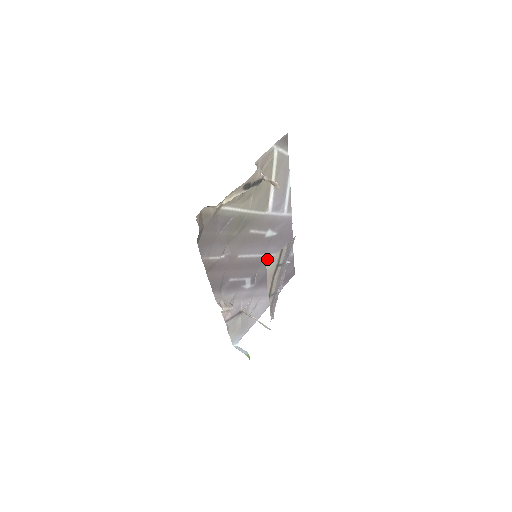
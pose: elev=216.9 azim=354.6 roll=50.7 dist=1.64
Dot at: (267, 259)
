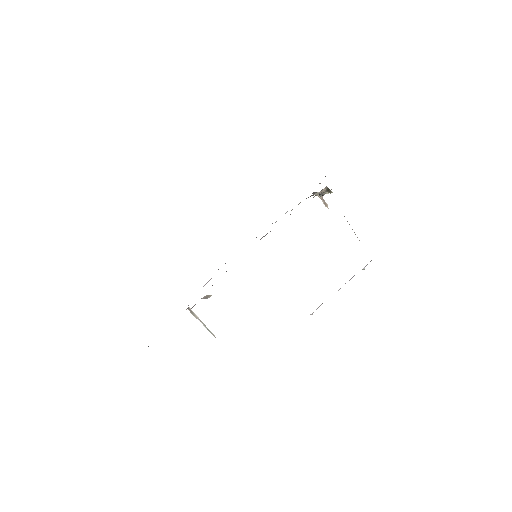
Dot at: occluded
